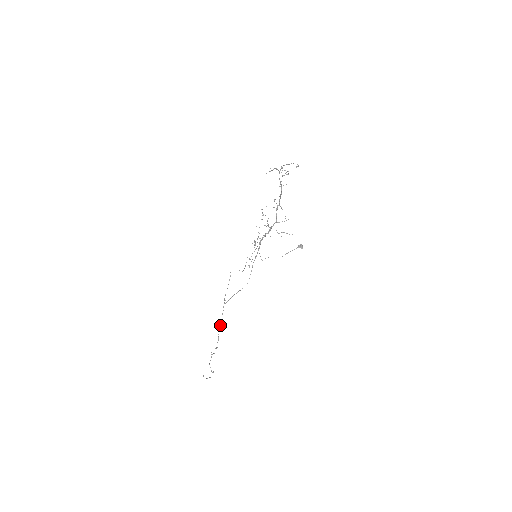
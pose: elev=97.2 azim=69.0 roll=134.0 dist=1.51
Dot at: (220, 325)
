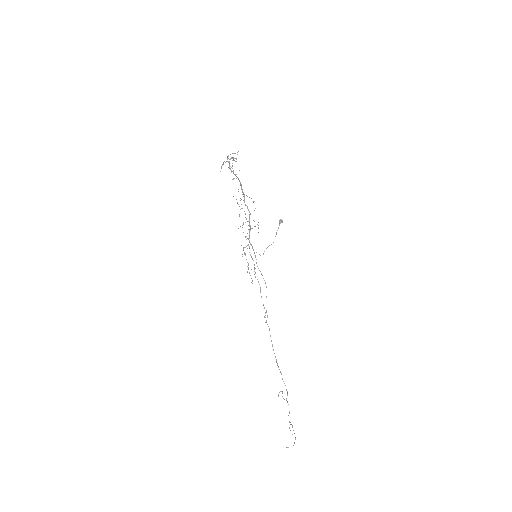
Dot at: (274, 353)
